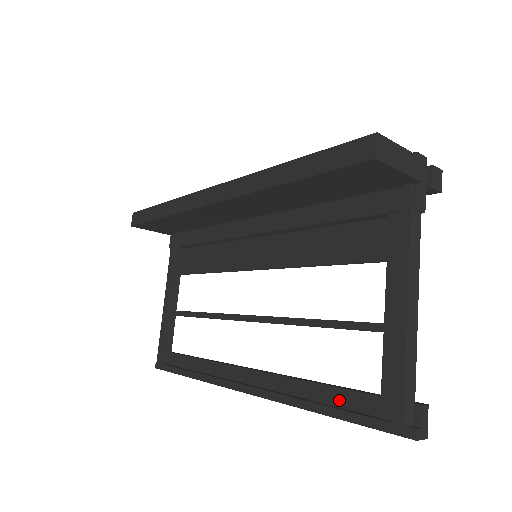
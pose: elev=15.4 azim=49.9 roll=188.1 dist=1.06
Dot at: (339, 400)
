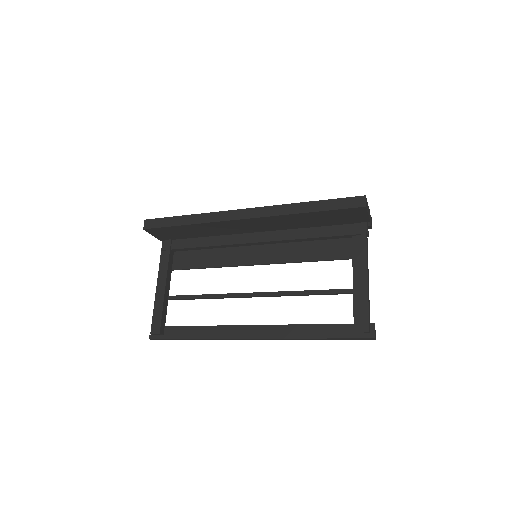
Dot at: (325, 330)
